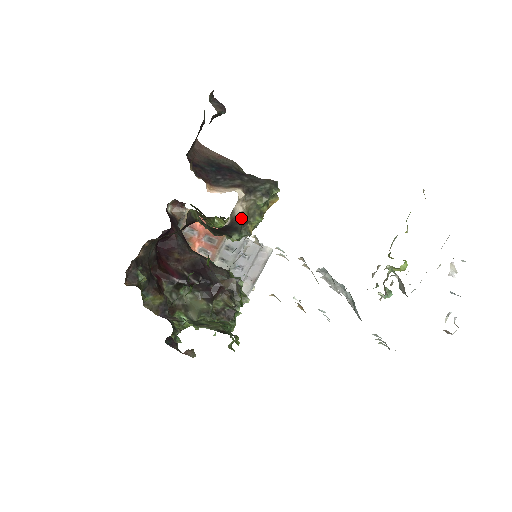
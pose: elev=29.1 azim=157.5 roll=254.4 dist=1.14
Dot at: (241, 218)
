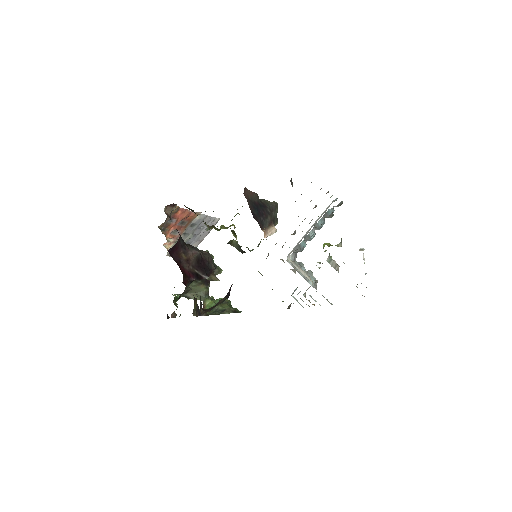
Dot at: occluded
